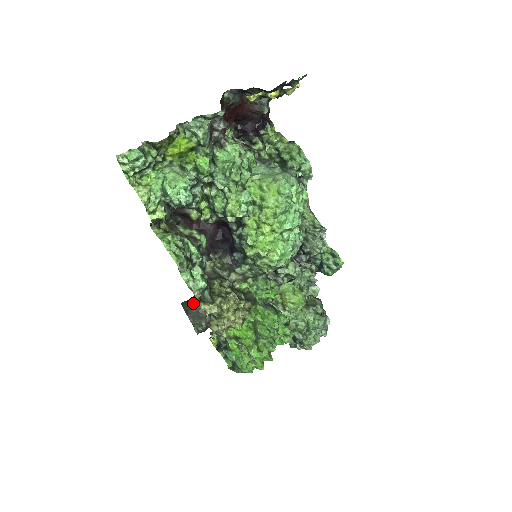
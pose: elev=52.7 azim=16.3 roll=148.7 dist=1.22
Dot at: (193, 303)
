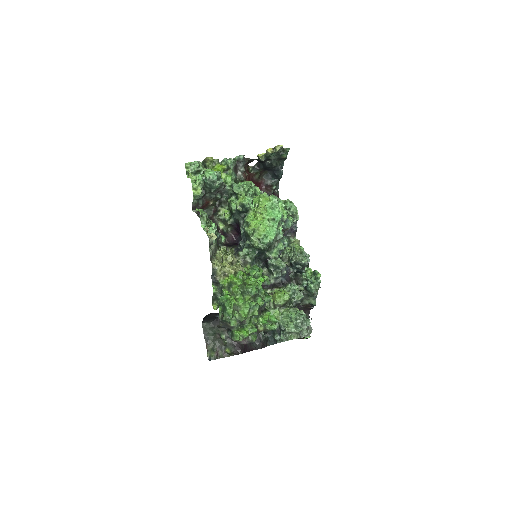
Dot at: (211, 328)
